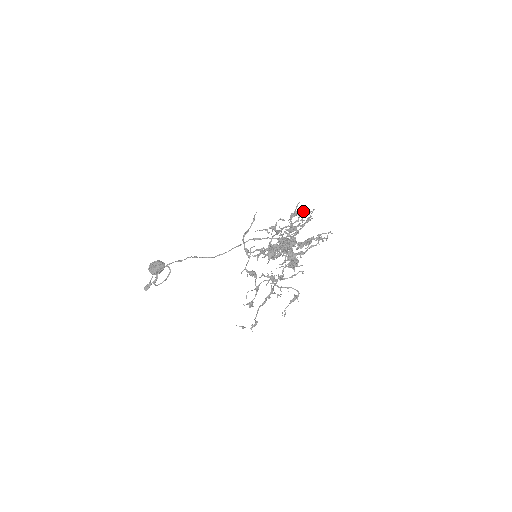
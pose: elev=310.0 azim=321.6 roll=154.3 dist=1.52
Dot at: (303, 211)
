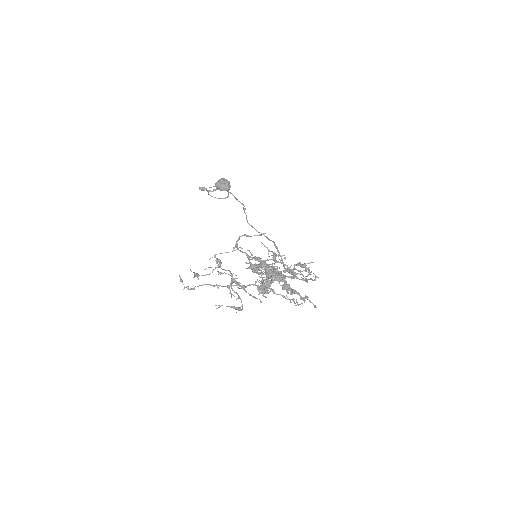
Dot at: (309, 271)
